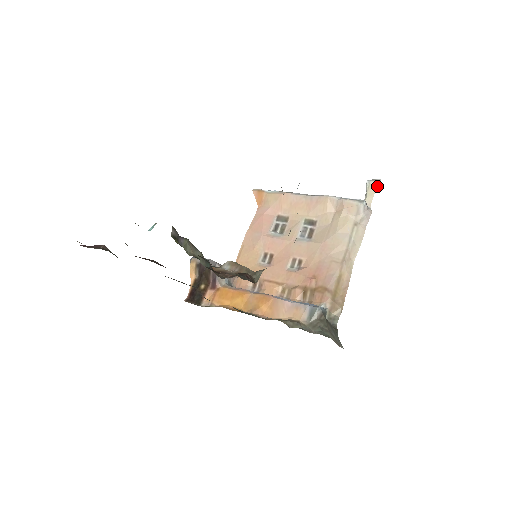
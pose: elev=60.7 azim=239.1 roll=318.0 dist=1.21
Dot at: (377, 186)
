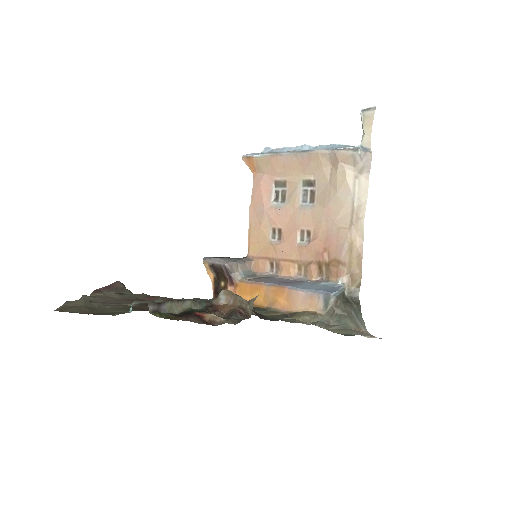
Dot at: (373, 117)
